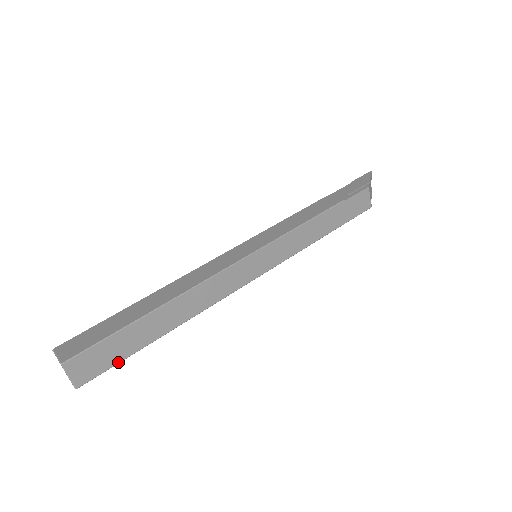
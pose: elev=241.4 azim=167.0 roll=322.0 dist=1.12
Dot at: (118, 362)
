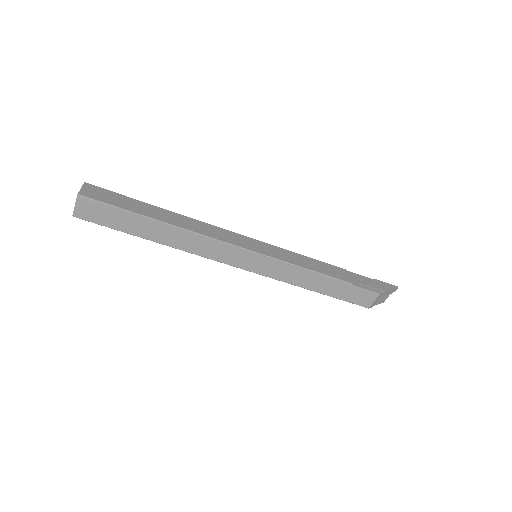
Dot at: (109, 227)
